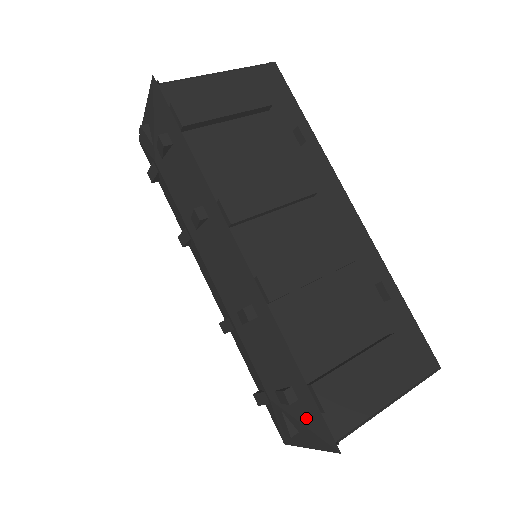
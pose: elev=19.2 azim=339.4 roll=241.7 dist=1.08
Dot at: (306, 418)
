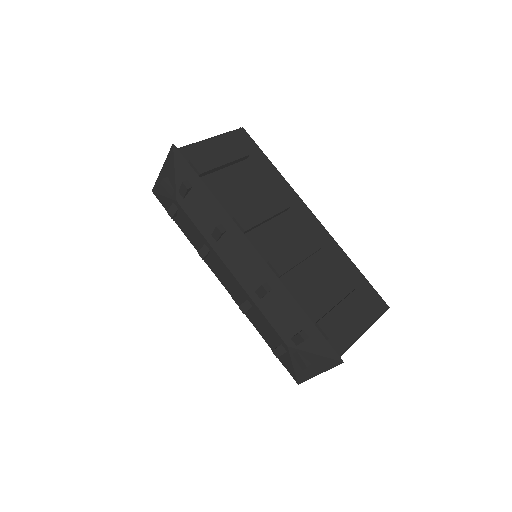
Dot at: (316, 348)
